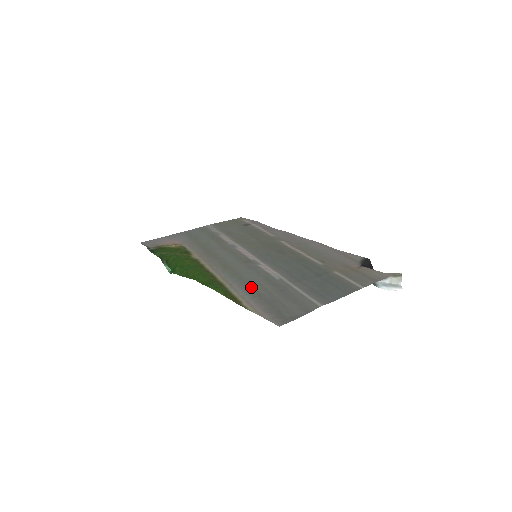
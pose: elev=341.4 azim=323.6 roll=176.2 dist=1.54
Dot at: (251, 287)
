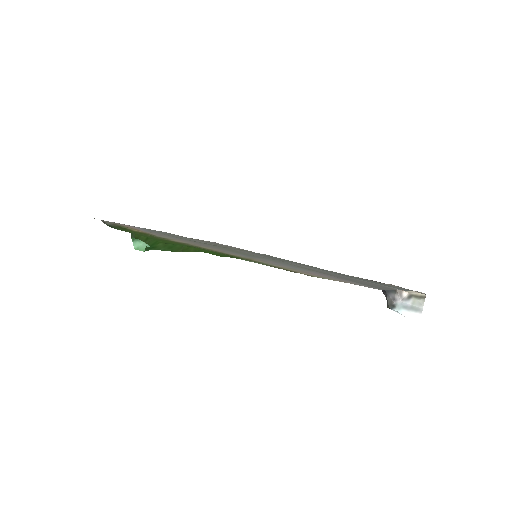
Dot at: (294, 265)
